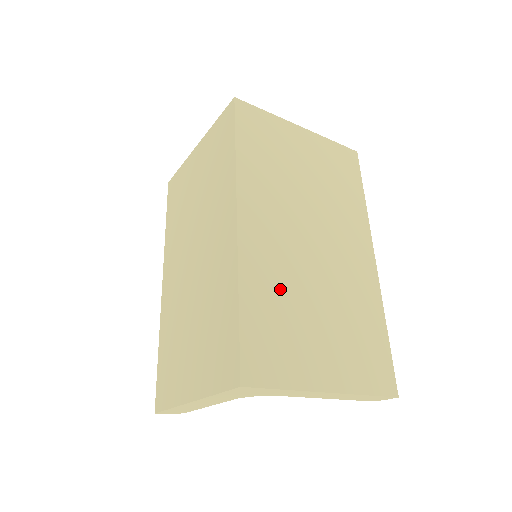
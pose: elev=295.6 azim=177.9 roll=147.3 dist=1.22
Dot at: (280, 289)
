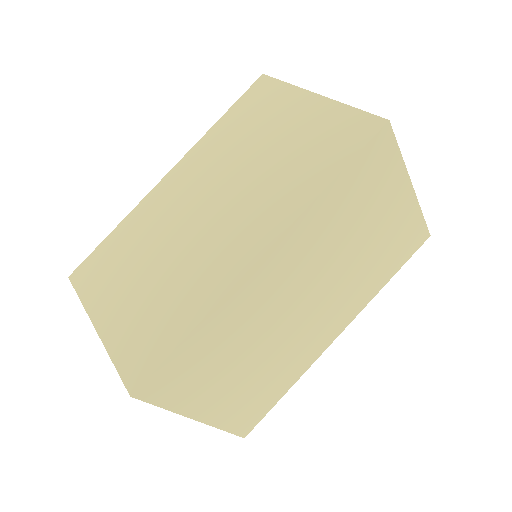
Dot at: (237, 333)
